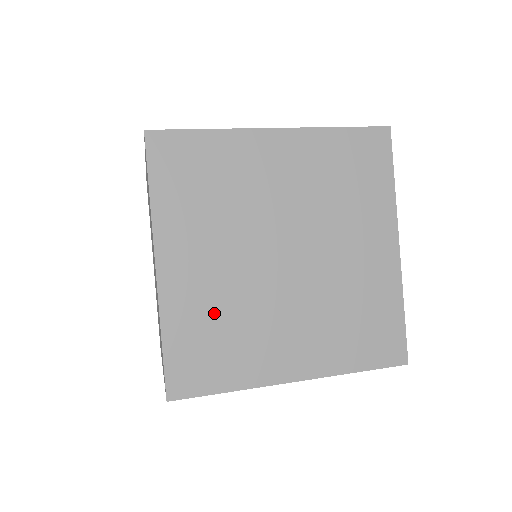
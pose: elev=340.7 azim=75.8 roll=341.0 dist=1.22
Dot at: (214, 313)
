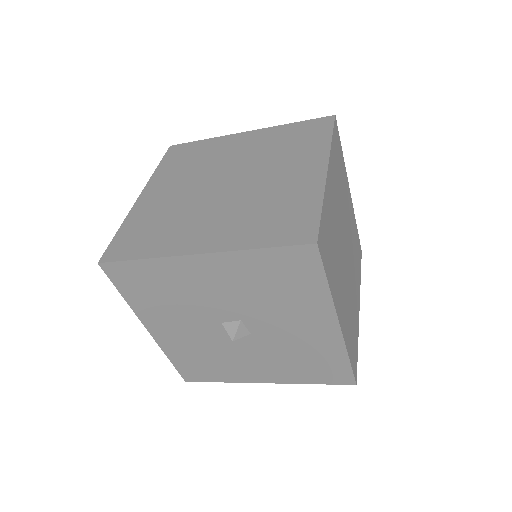
Dot at: (160, 215)
